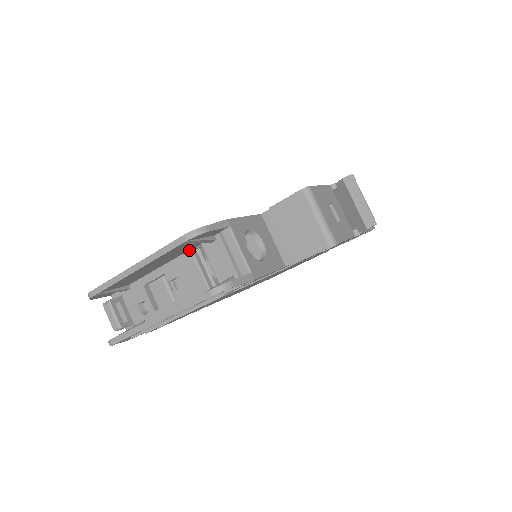
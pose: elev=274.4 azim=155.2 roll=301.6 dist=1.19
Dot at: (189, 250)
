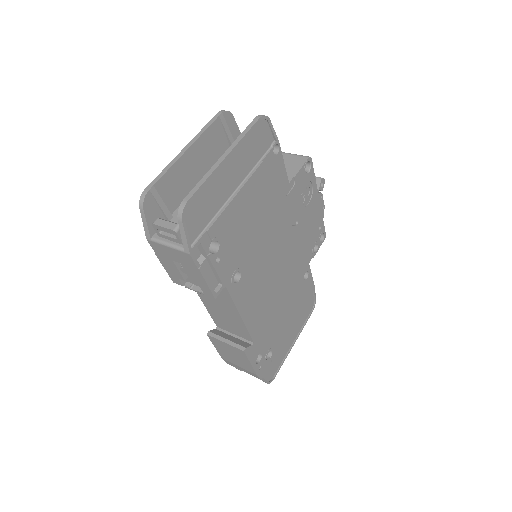
Dot at: occluded
